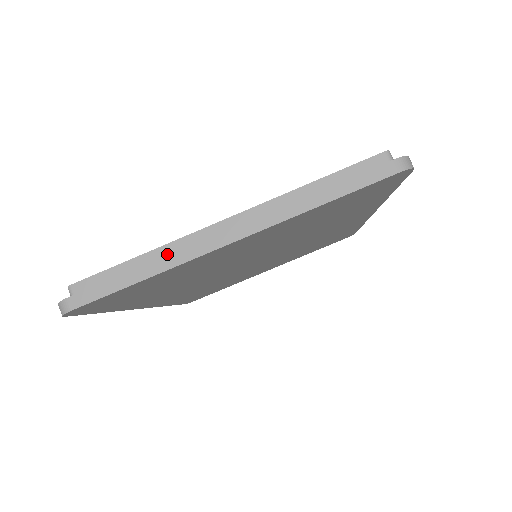
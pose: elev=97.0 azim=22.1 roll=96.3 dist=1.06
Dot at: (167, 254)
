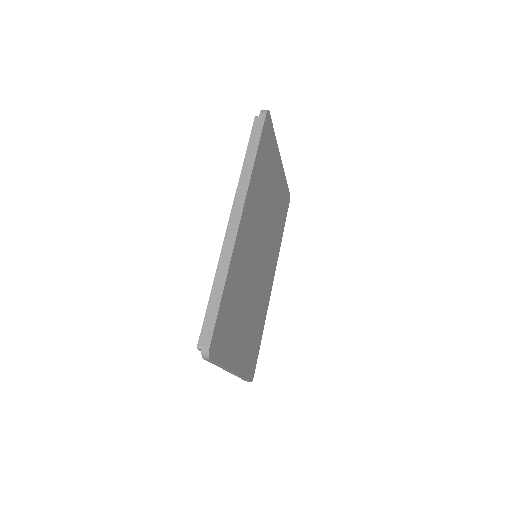
Dot at: occluded
